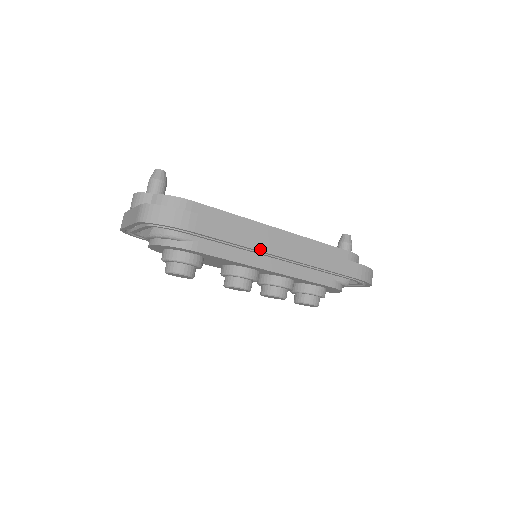
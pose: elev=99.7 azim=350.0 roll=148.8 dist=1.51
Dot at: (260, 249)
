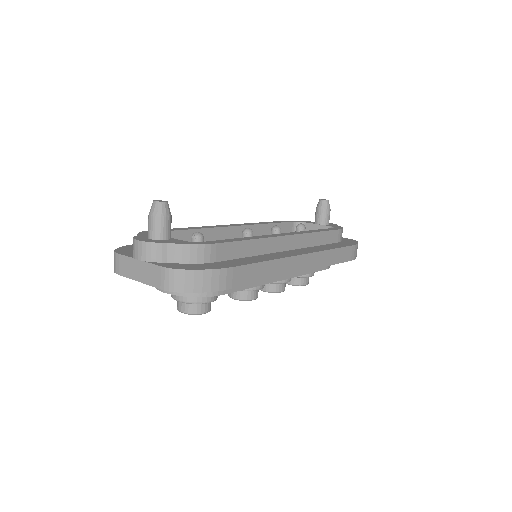
Dot at: (284, 274)
